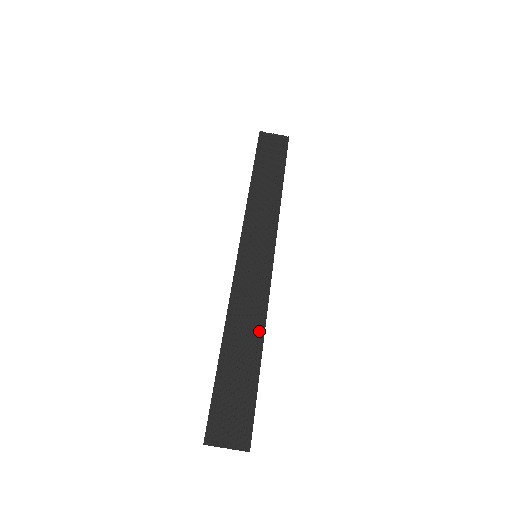
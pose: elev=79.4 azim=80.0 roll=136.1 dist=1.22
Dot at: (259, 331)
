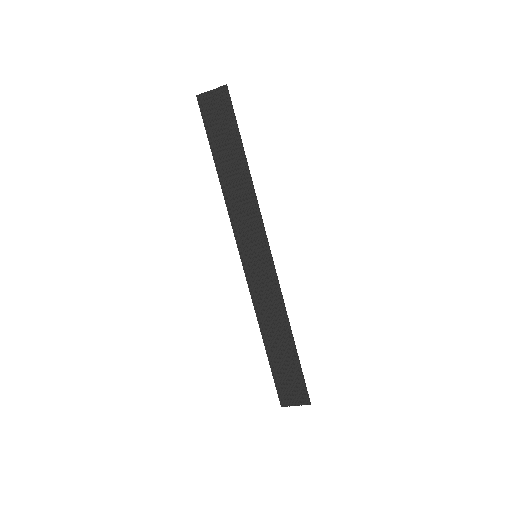
Dot at: (285, 323)
